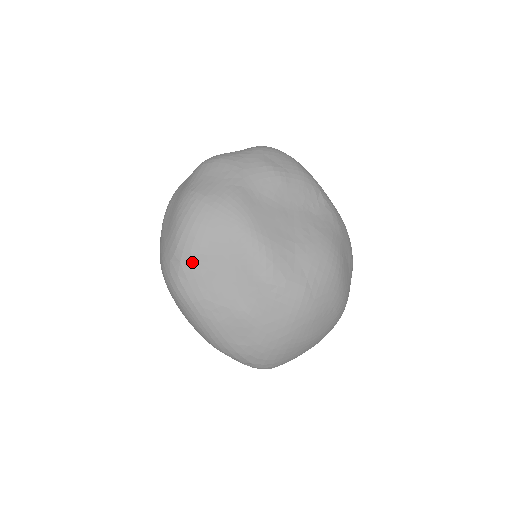
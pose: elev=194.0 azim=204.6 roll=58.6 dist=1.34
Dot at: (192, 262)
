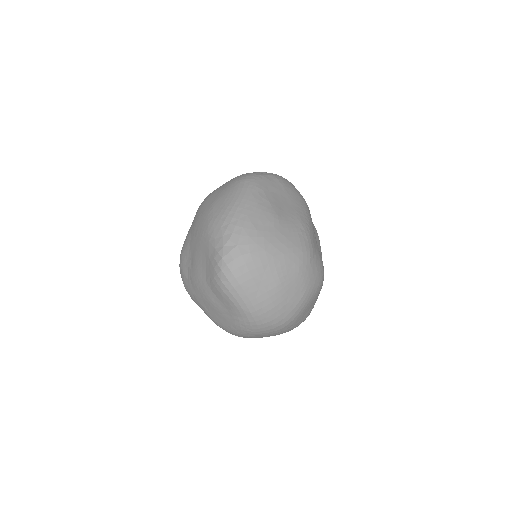
Dot at: (274, 180)
